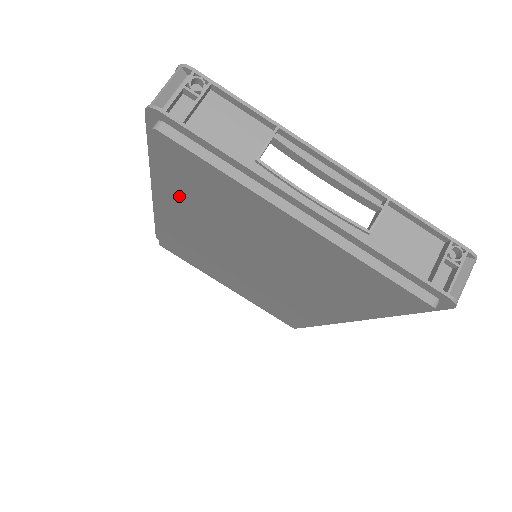
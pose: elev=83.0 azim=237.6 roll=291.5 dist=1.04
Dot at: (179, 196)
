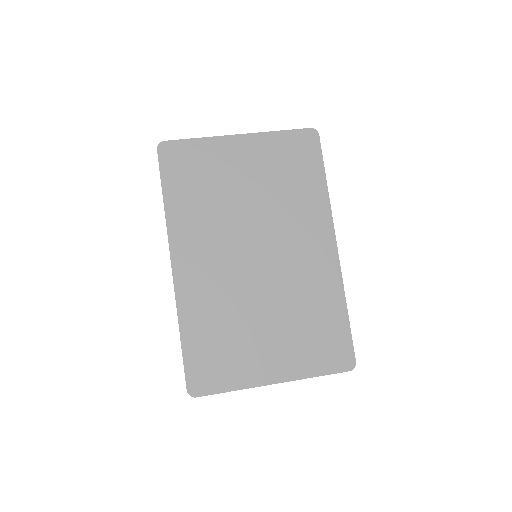
Dot at: (189, 210)
